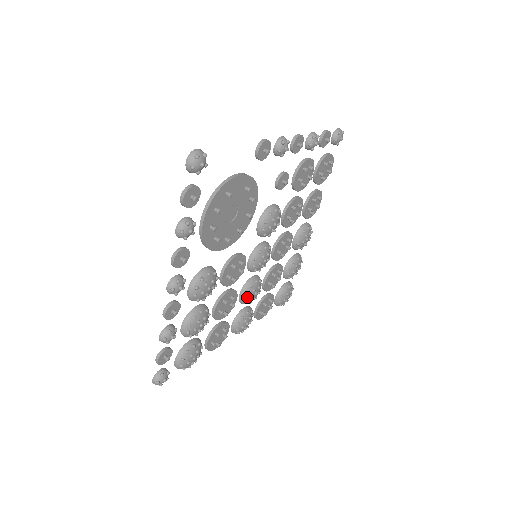
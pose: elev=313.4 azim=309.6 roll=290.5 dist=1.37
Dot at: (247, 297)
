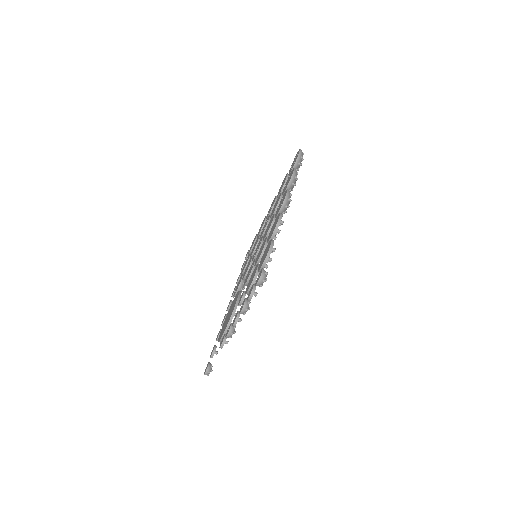
Dot at: occluded
